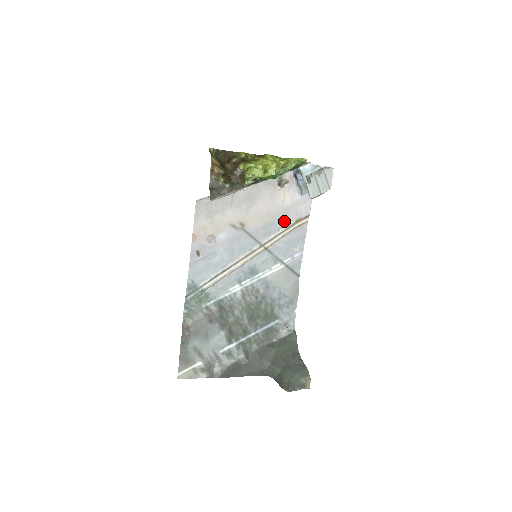
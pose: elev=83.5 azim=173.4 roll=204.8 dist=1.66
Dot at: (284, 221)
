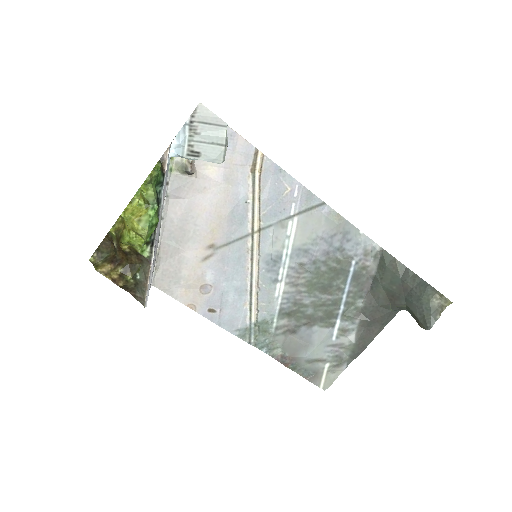
Dot at: (241, 190)
